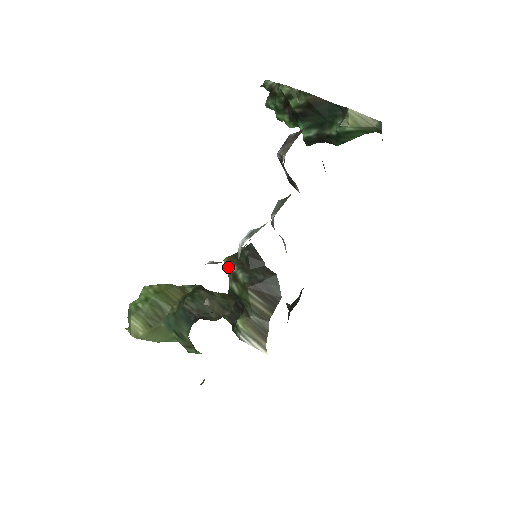
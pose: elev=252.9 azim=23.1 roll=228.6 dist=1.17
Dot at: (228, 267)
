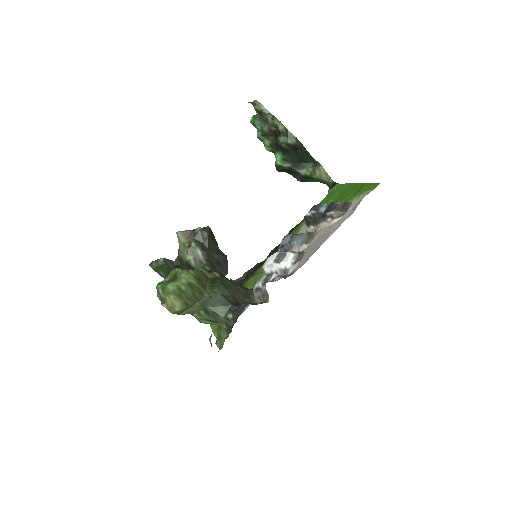
Dot at: (183, 240)
